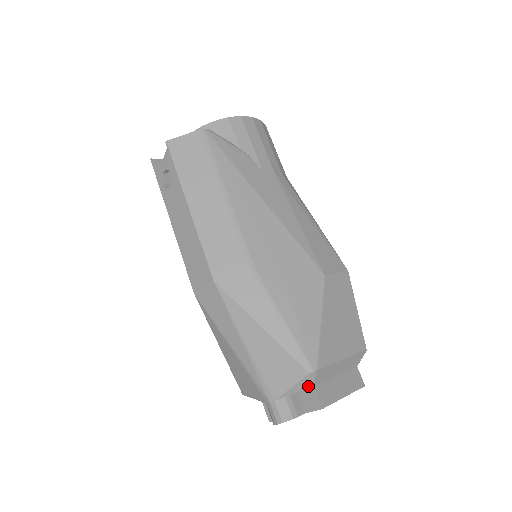
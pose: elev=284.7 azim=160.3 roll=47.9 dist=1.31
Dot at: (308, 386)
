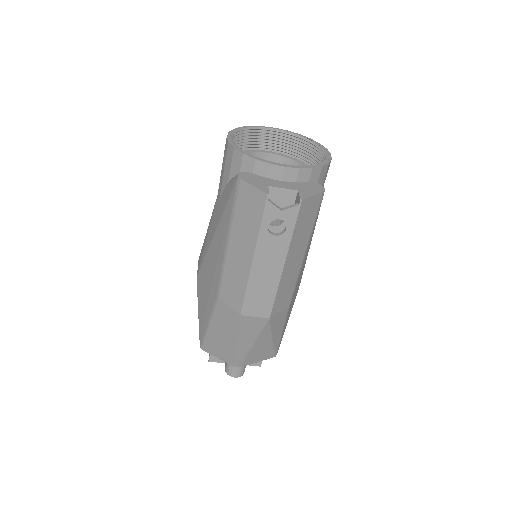
Dot at: occluded
